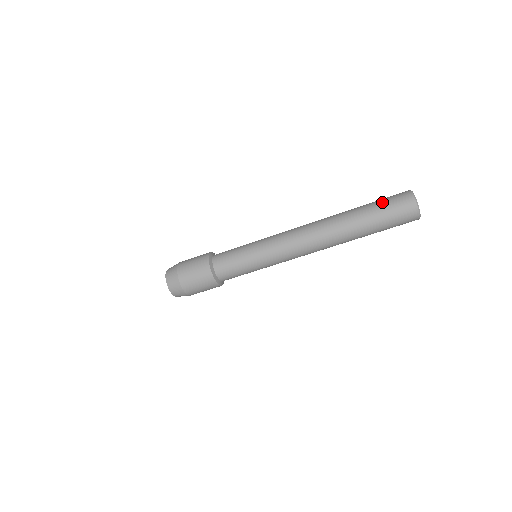
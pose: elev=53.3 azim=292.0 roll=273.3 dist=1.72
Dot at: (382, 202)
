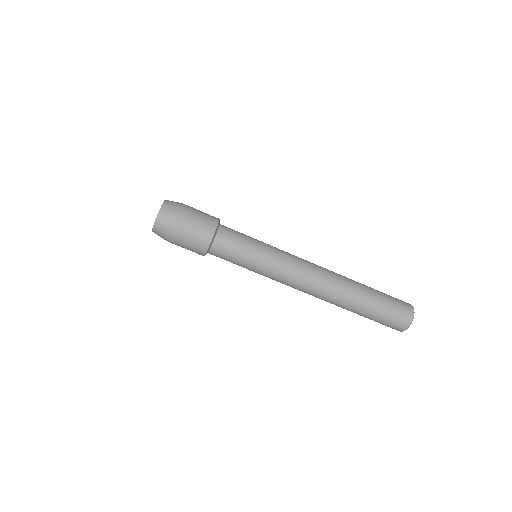
Dot at: occluded
